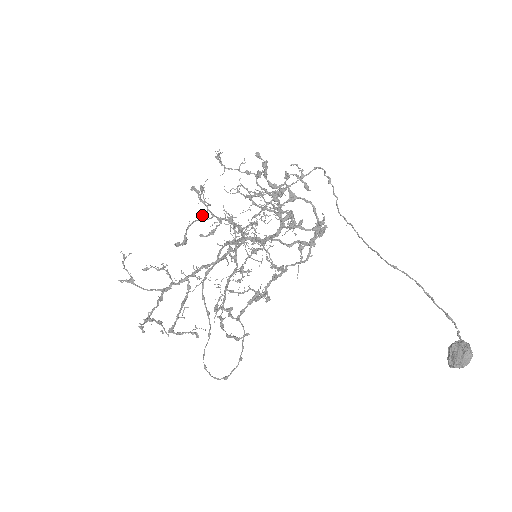
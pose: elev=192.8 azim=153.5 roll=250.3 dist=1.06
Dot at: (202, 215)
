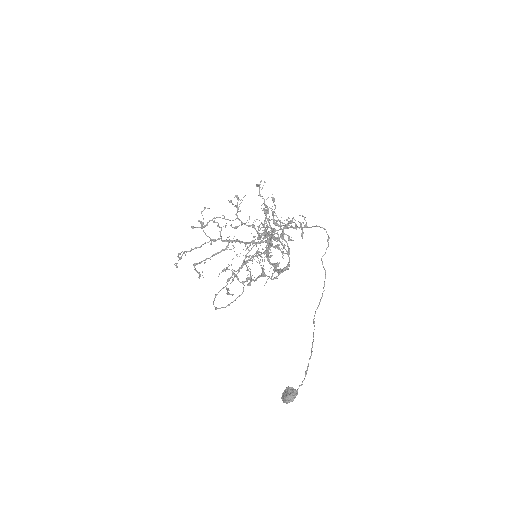
Dot at: (224, 217)
